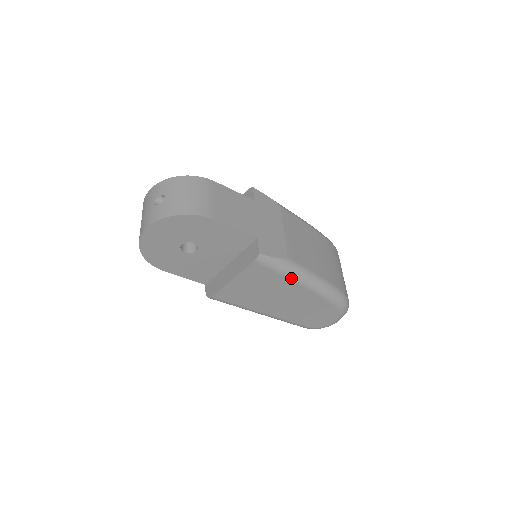
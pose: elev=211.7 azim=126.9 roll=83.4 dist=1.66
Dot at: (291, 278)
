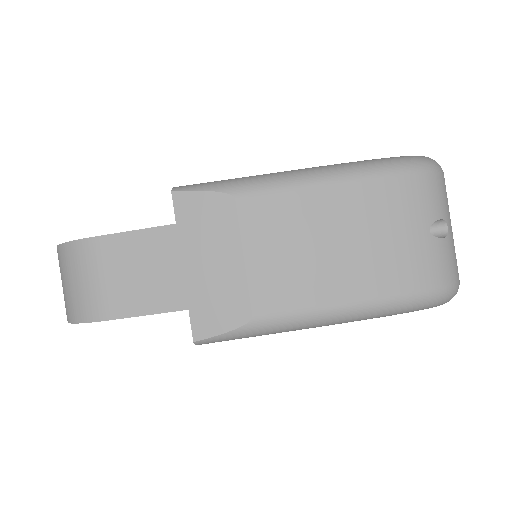
Dot at: (281, 332)
